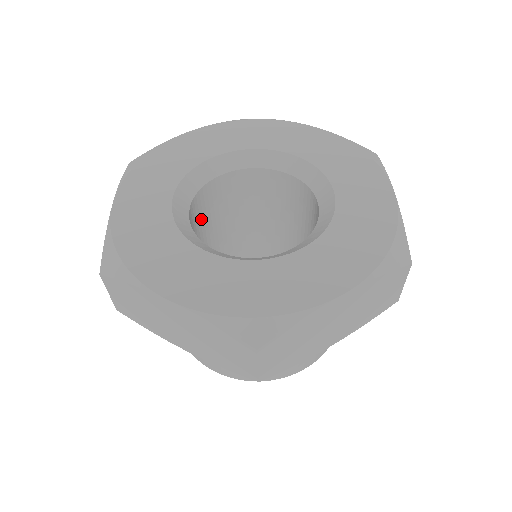
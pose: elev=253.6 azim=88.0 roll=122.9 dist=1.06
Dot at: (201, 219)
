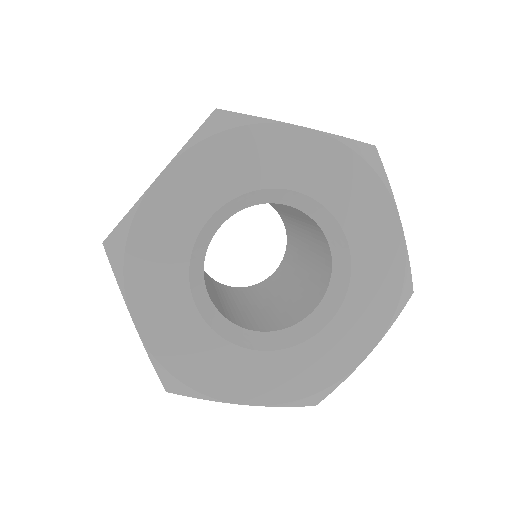
Dot at: occluded
